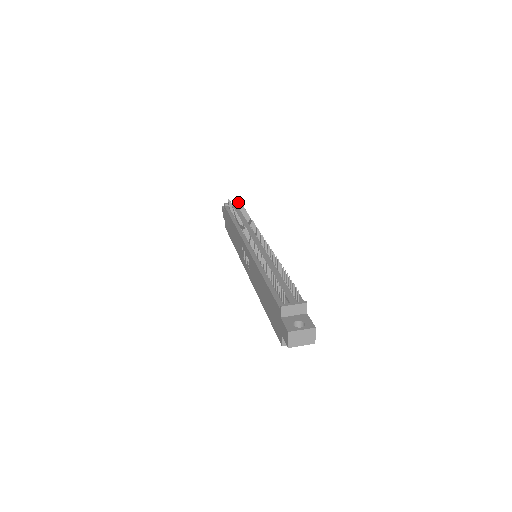
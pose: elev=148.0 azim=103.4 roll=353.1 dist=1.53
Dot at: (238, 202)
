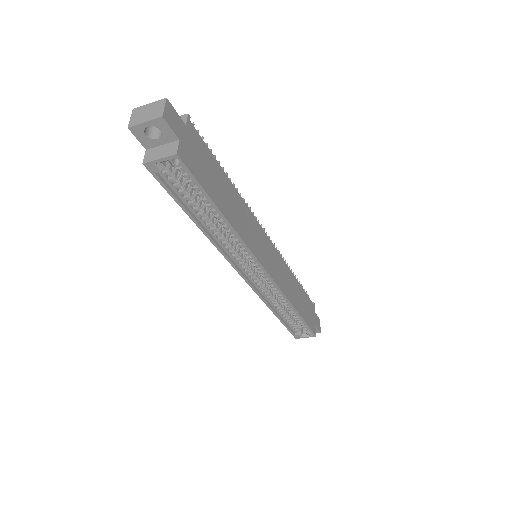
Dot at: occluded
